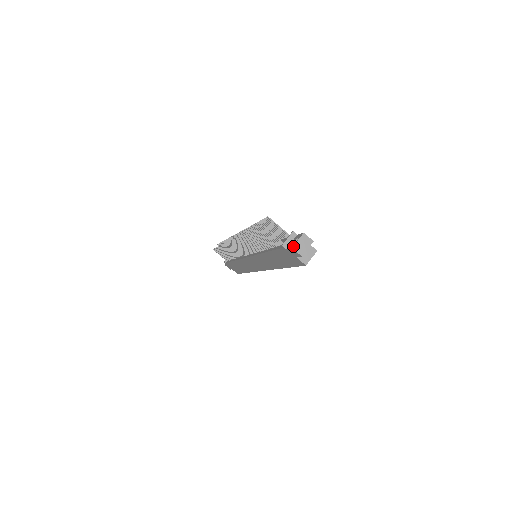
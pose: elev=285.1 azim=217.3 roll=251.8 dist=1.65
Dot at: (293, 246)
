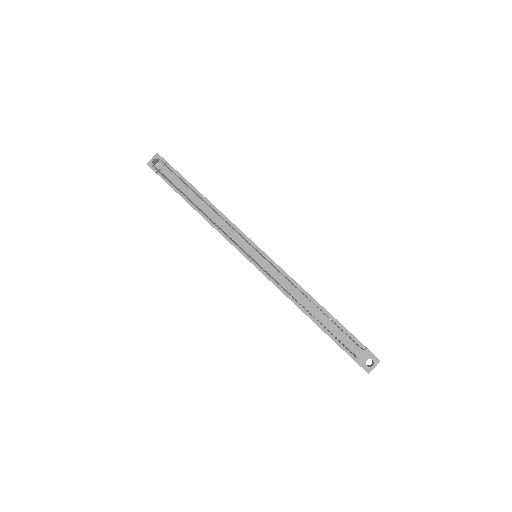
Dot at: occluded
